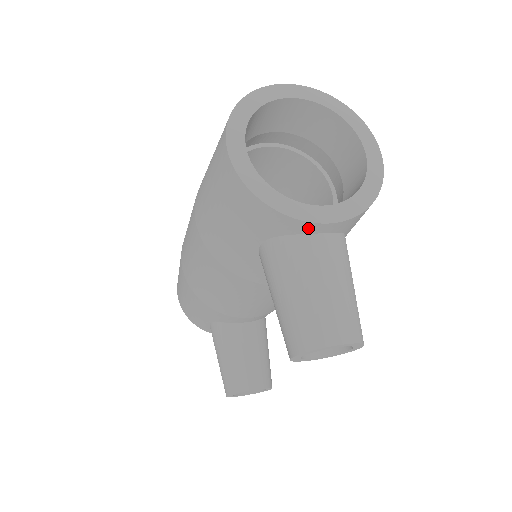
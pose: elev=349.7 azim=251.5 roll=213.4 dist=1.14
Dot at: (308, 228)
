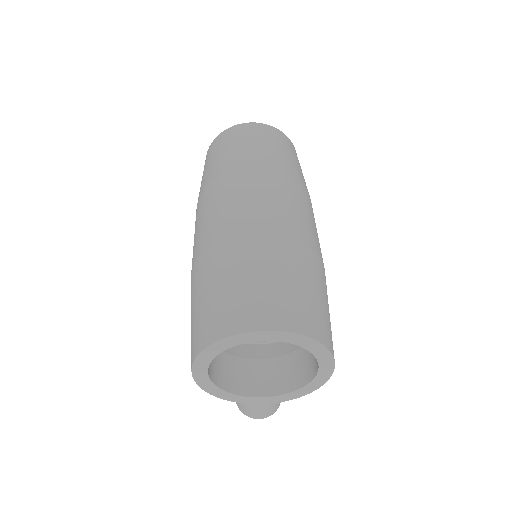
Dot at: occluded
